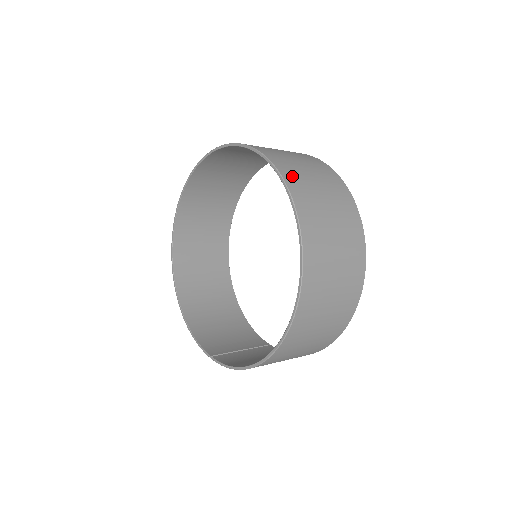
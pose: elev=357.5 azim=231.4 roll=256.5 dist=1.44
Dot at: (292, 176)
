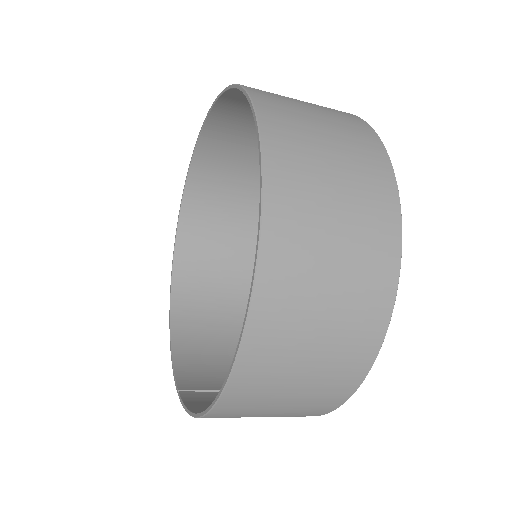
Dot at: (278, 116)
